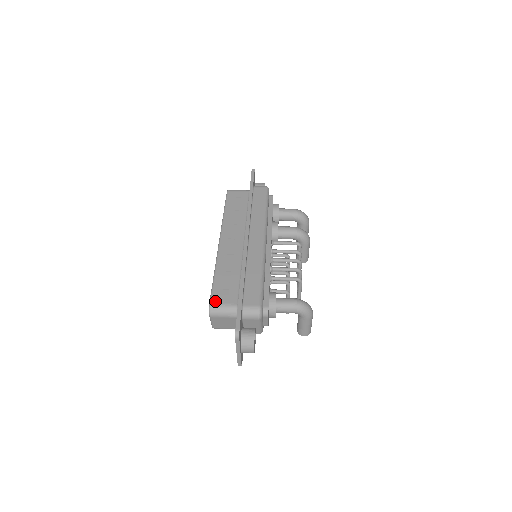
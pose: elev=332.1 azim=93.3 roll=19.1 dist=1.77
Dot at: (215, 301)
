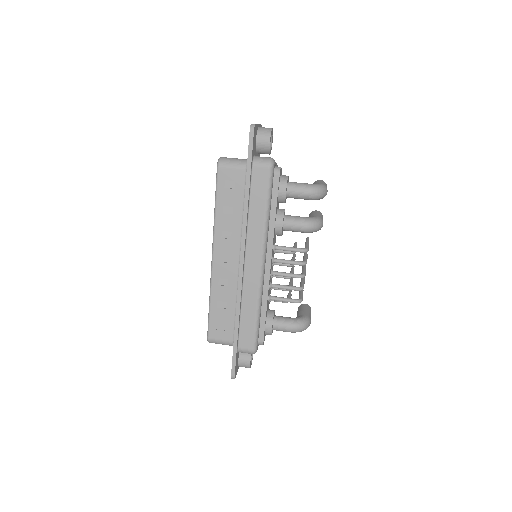
Dot at: (212, 336)
